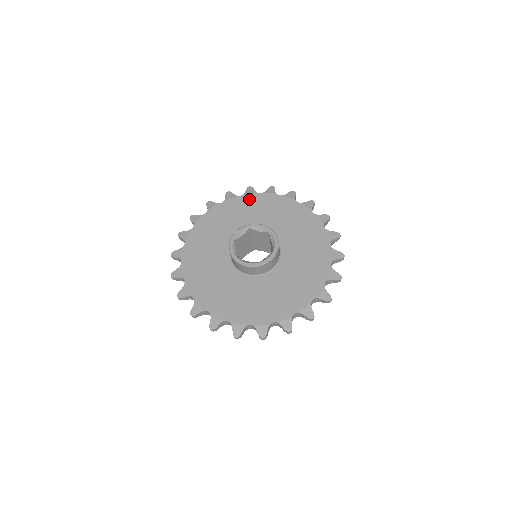
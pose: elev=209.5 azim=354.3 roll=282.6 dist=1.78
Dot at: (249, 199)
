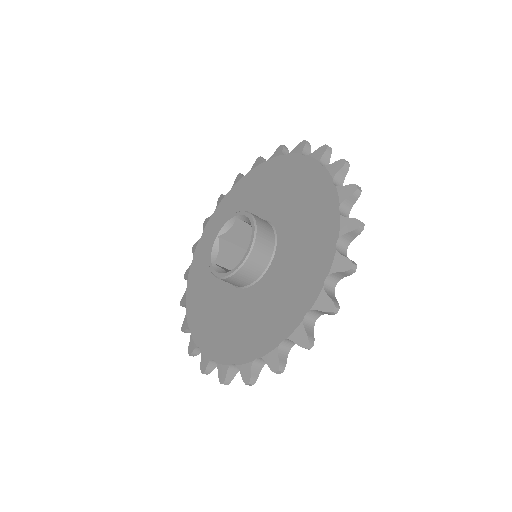
Dot at: (271, 166)
